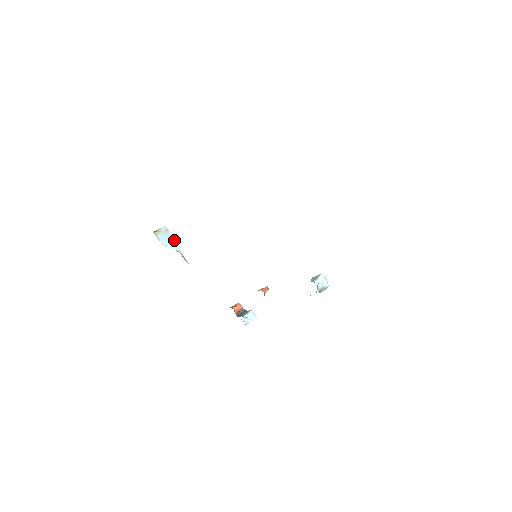
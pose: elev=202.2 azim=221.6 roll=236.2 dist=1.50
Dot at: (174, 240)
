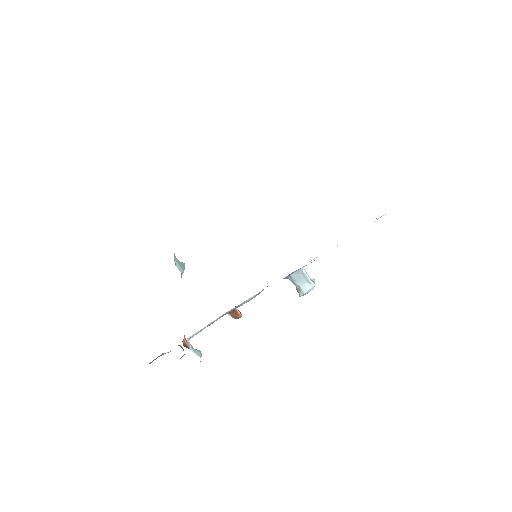
Dot at: occluded
